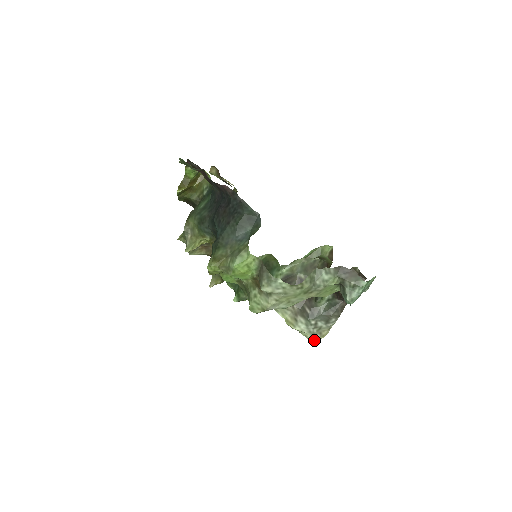
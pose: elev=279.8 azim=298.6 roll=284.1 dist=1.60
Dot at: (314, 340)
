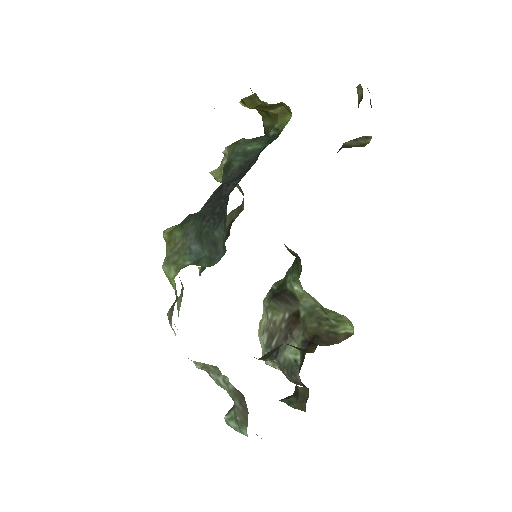
Dot at: (265, 361)
